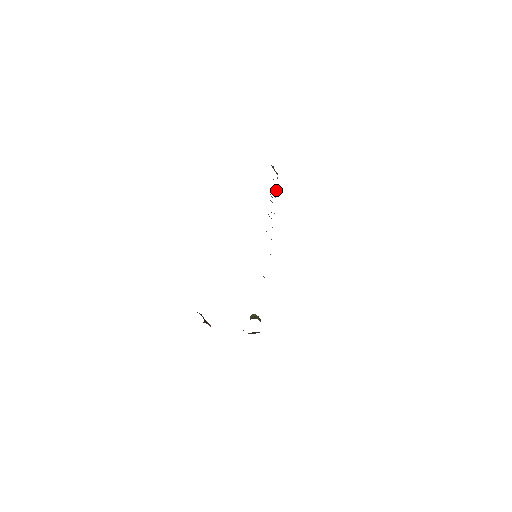
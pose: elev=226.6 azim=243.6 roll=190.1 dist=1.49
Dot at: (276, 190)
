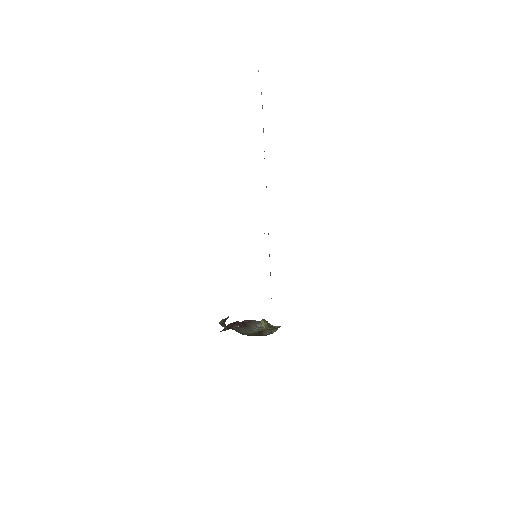
Dot at: (263, 131)
